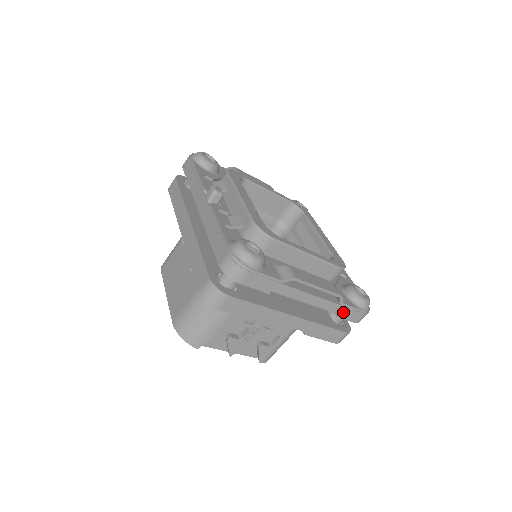
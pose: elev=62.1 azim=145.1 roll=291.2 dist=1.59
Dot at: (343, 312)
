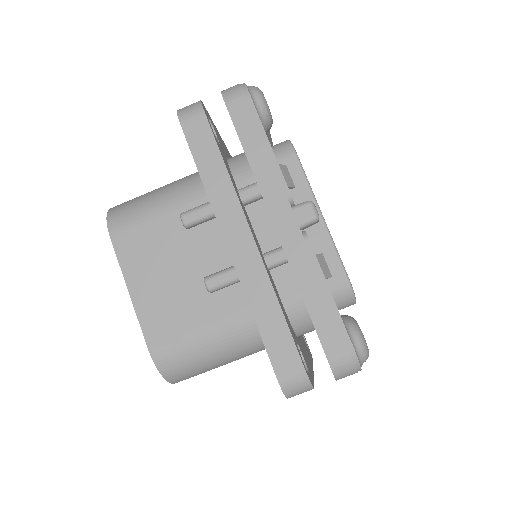
Dot at: occluded
